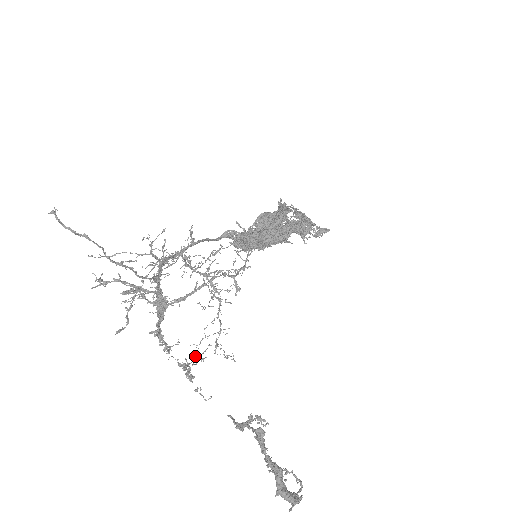
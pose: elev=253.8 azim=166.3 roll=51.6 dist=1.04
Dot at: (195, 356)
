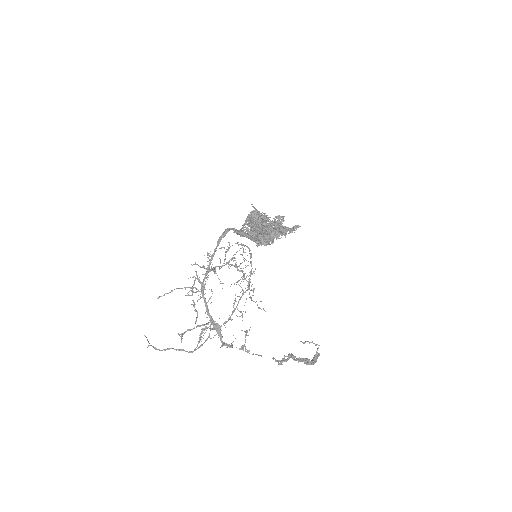
Dot at: (245, 337)
